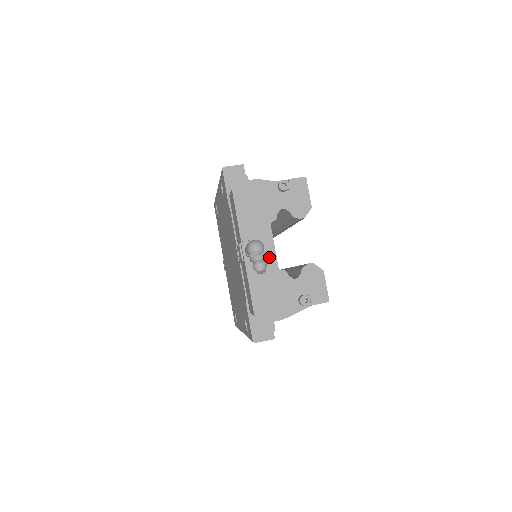
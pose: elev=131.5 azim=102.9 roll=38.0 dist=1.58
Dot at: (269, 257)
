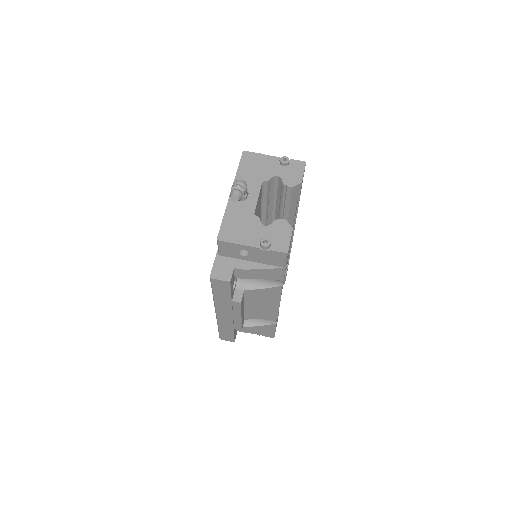
Dot at: (250, 203)
